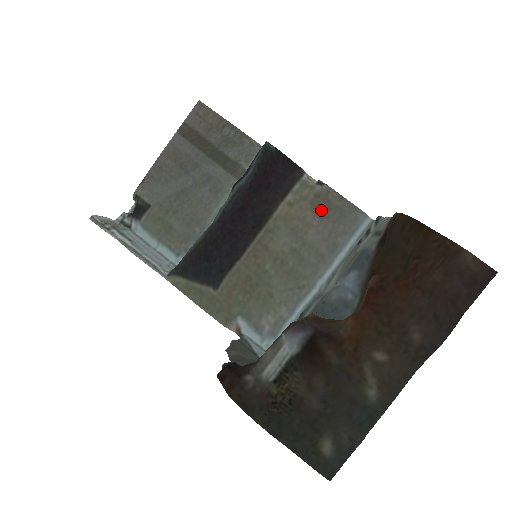
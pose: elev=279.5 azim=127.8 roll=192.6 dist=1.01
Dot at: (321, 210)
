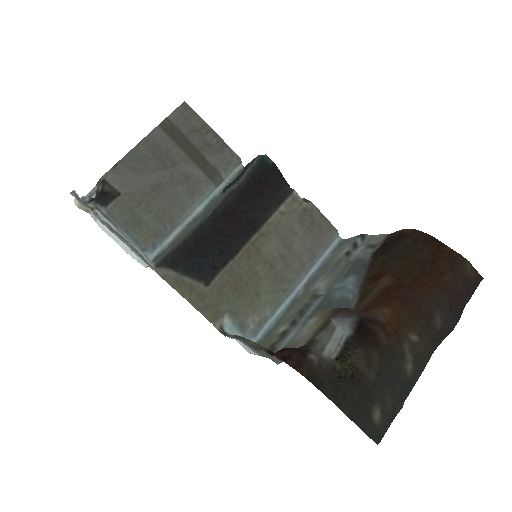
Dot at: (306, 223)
